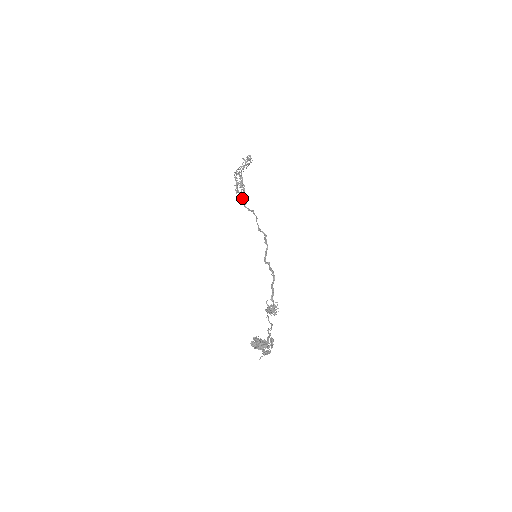
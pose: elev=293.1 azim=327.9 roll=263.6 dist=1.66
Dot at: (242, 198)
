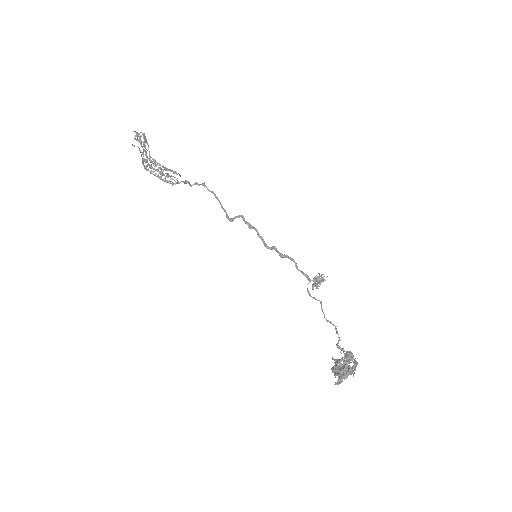
Dot at: (180, 182)
